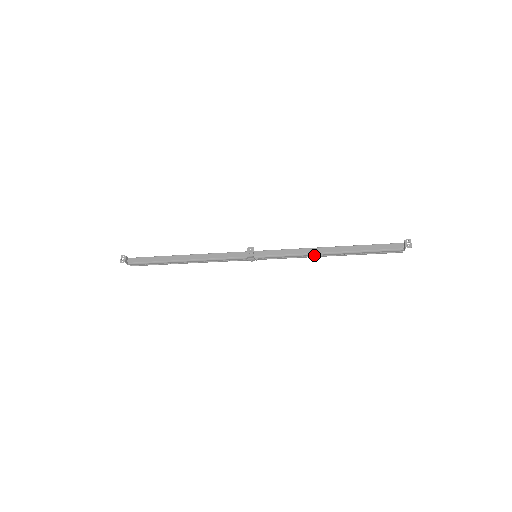
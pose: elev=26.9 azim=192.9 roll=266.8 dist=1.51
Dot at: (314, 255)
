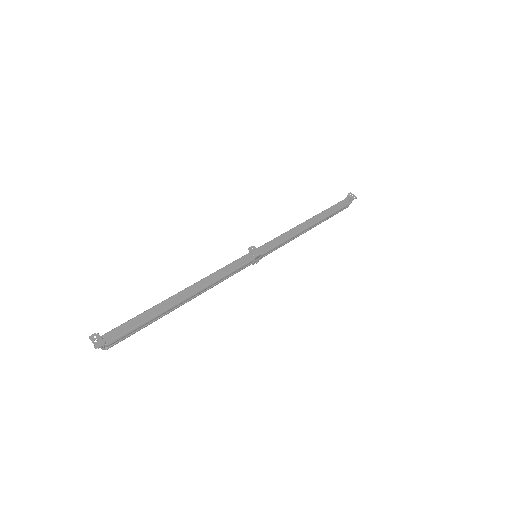
Dot at: occluded
